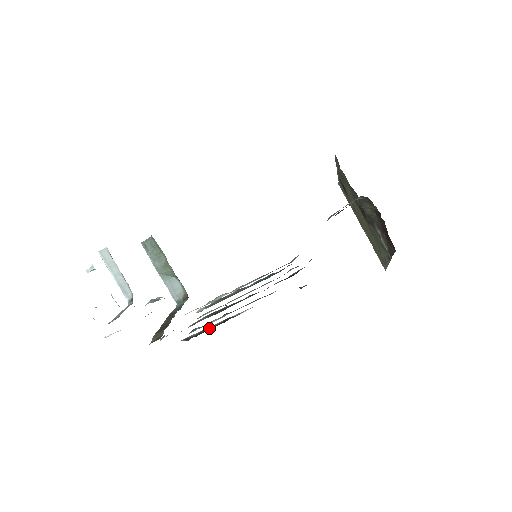
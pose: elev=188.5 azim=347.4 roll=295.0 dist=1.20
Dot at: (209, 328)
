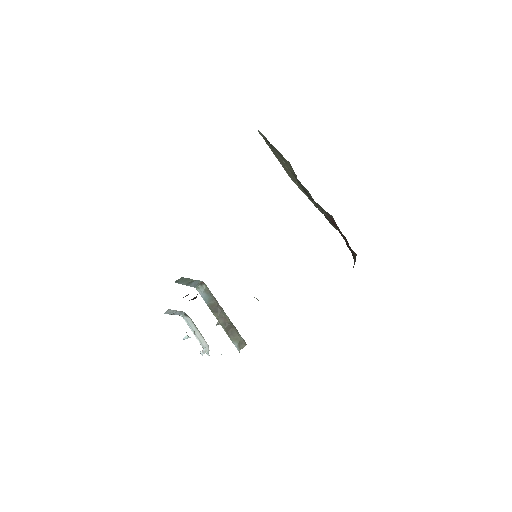
Dot at: occluded
